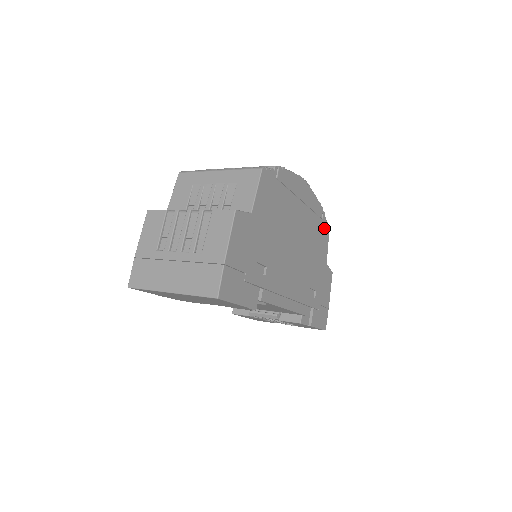
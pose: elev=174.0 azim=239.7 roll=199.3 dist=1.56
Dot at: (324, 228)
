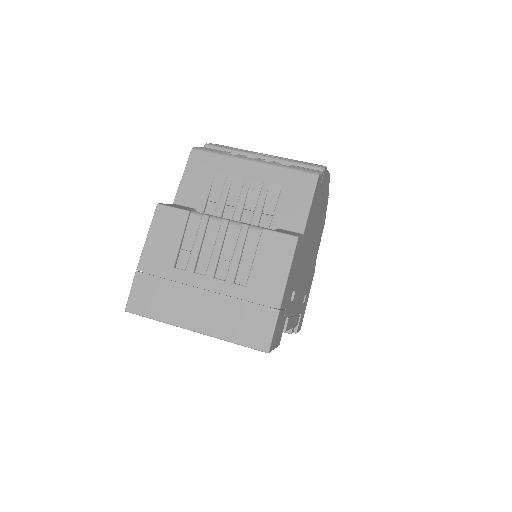
Dot at: (323, 224)
